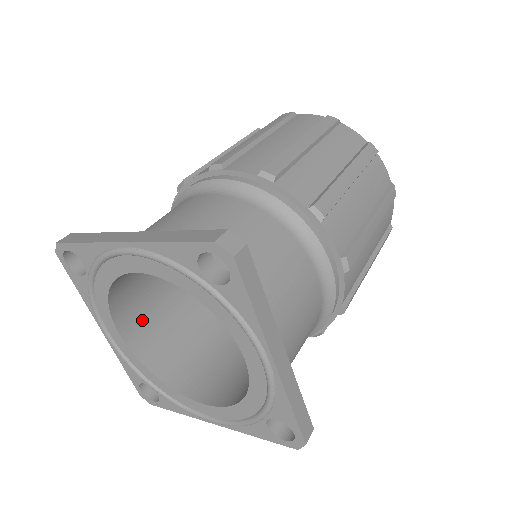
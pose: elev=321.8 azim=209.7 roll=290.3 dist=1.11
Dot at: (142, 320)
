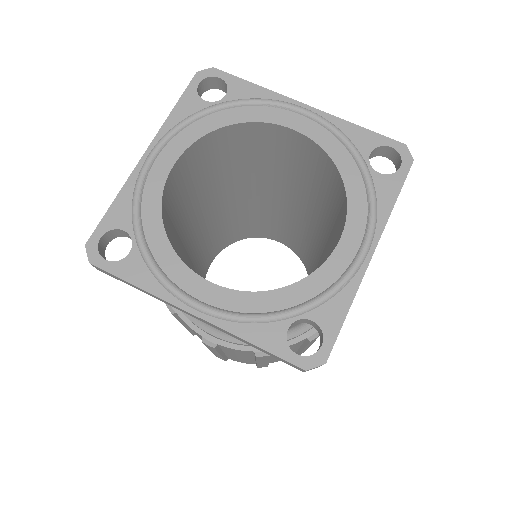
Dot at: occluded
